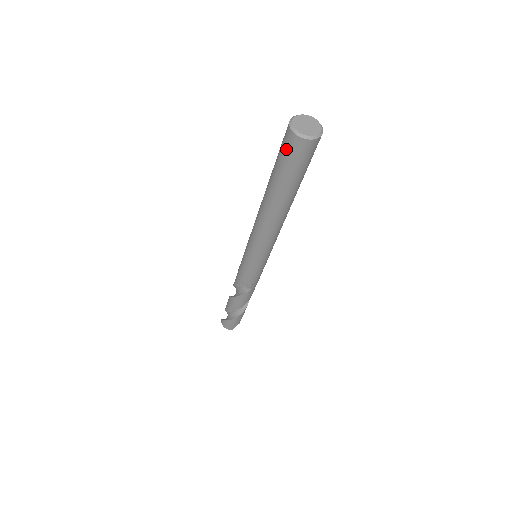
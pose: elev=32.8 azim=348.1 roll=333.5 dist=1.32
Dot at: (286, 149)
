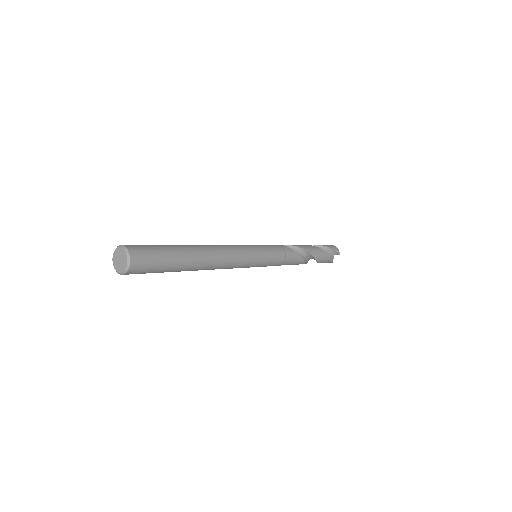
Dot at: occluded
